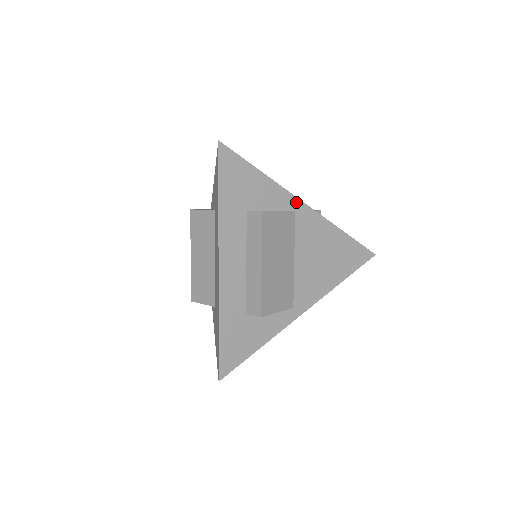
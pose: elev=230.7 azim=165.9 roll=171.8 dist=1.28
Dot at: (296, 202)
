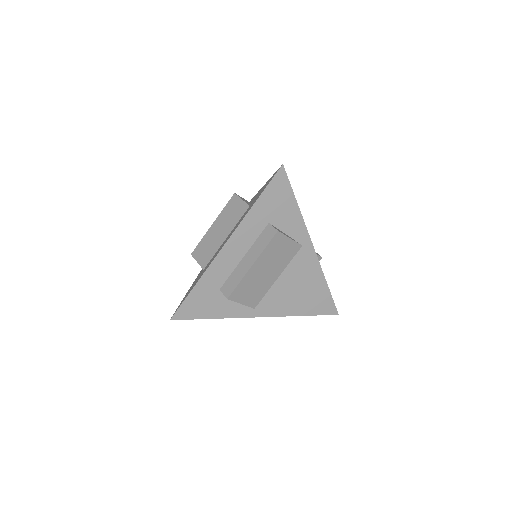
Dot at: (307, 240)
